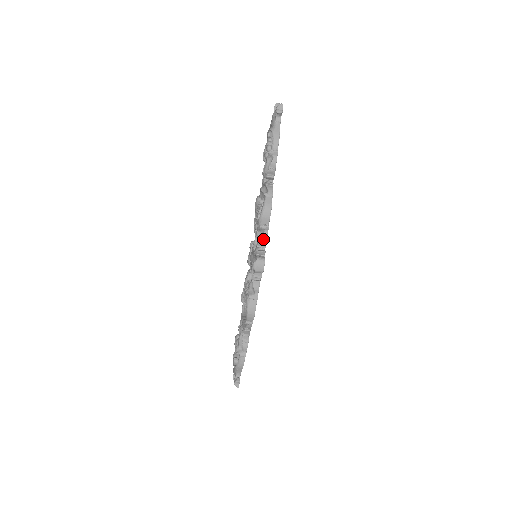
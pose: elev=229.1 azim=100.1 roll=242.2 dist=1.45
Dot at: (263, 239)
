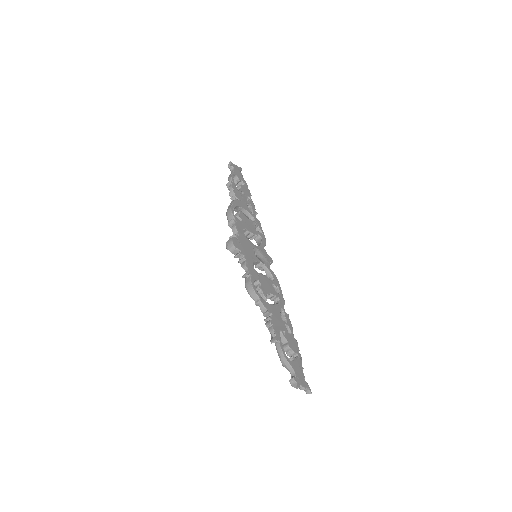
Dot at: (233, 230)
